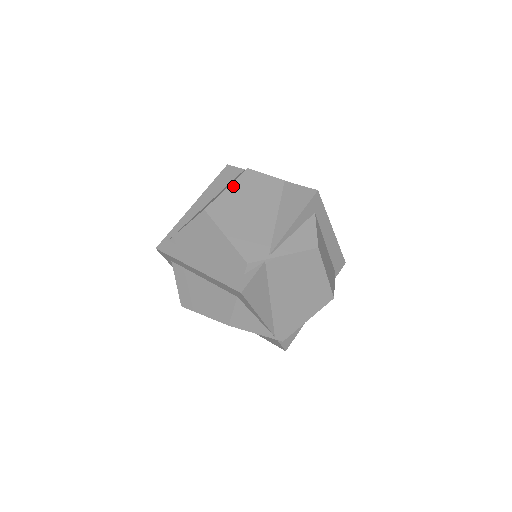
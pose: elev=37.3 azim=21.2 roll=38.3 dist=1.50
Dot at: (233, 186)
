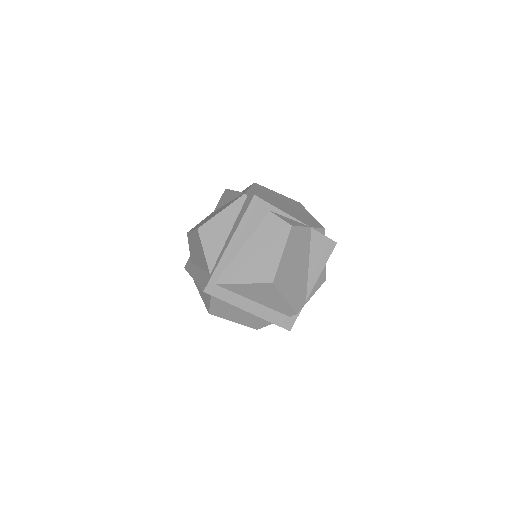
Dot at: (286, 250)
